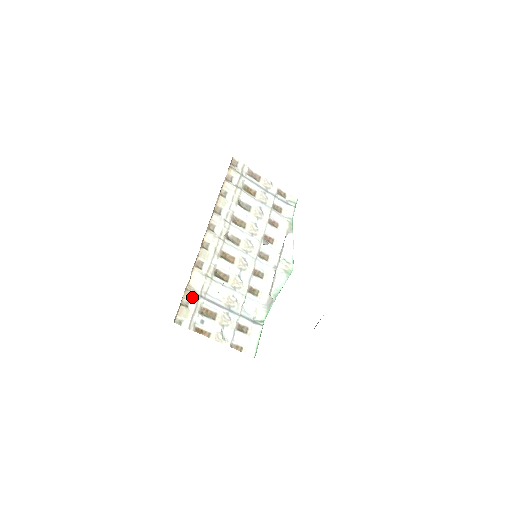
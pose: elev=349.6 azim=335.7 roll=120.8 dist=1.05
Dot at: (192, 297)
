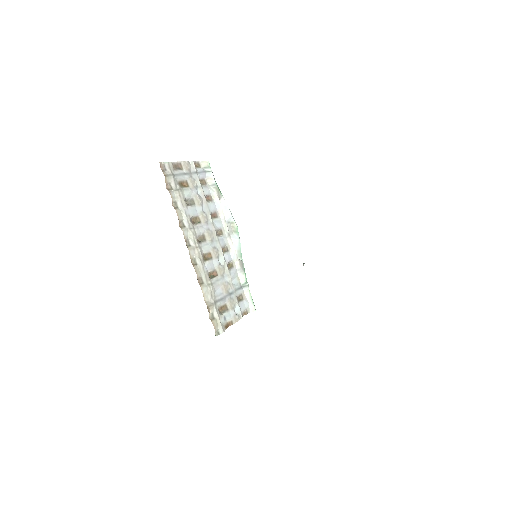
Dot at: (212, 309)
